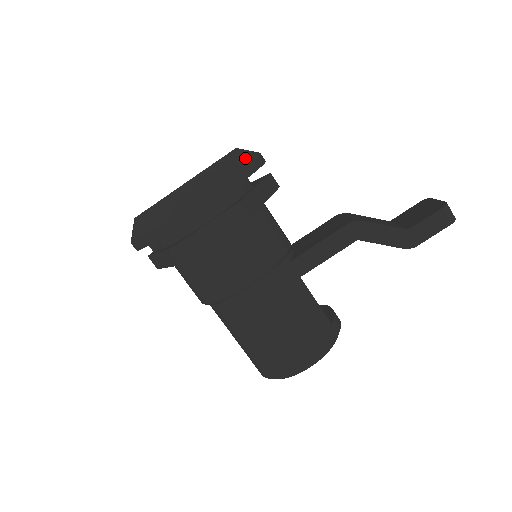
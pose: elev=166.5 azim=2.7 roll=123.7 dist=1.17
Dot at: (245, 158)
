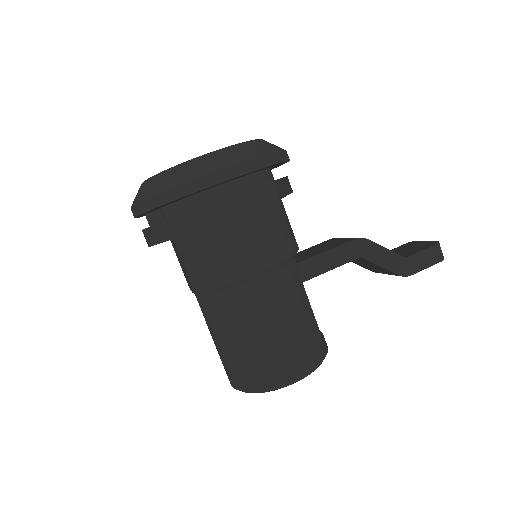
Dot at: (278, 147)
